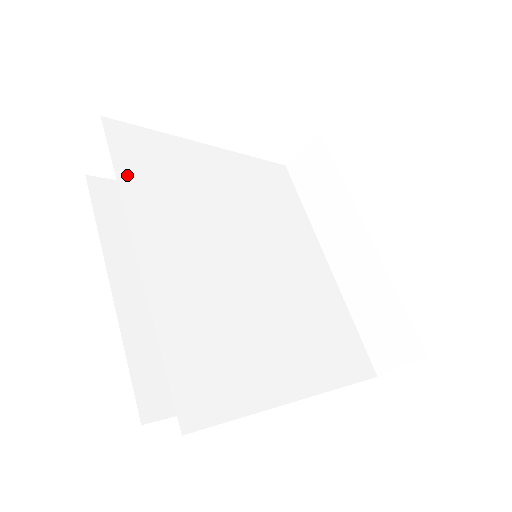
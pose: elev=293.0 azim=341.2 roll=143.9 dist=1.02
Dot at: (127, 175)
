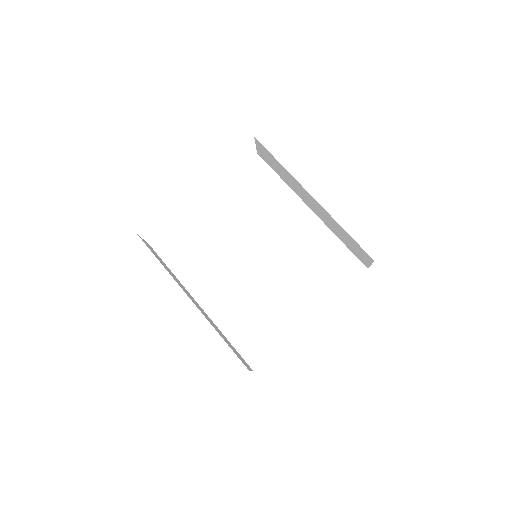
Dot at: (176, 266)
